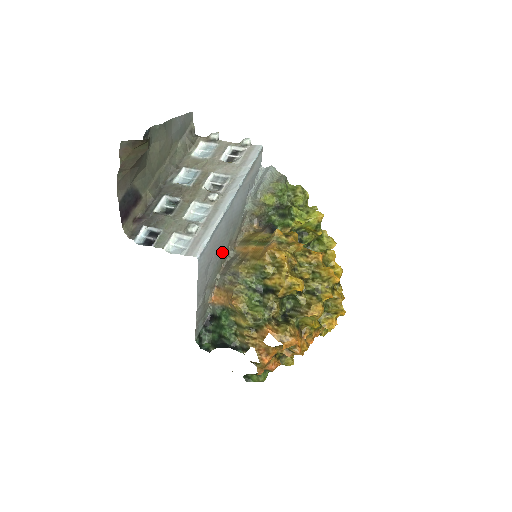
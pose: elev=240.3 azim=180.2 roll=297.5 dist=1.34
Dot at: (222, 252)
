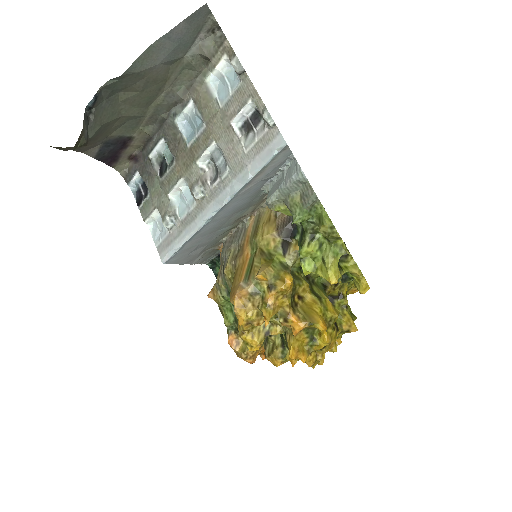
Dot at: (221, 231)
